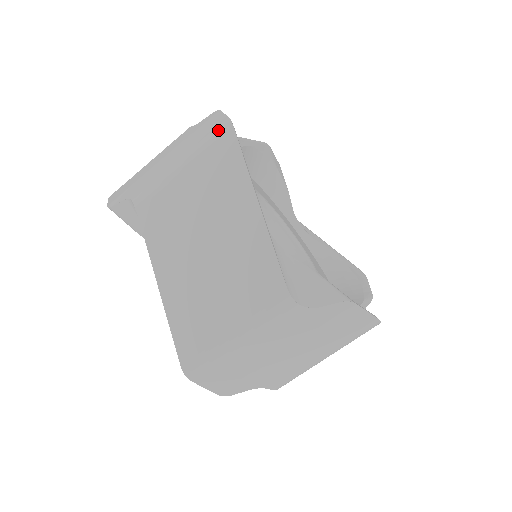
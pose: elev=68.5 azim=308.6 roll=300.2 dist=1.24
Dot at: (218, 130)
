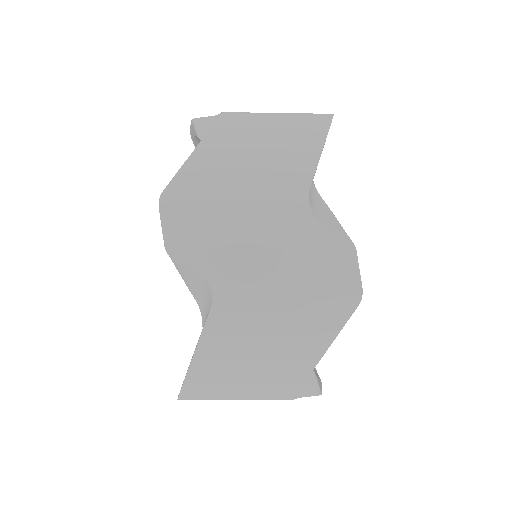
Dot at: (345, 295)
